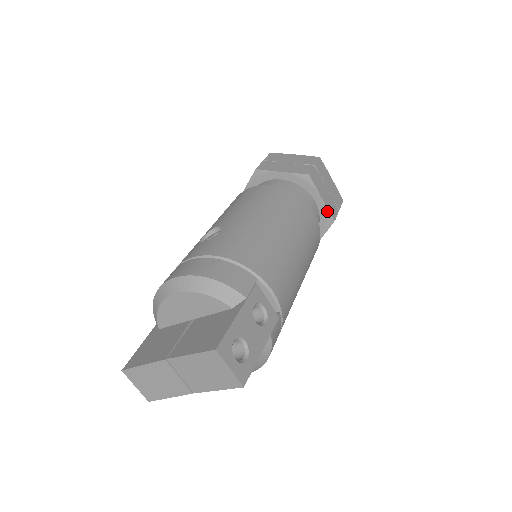
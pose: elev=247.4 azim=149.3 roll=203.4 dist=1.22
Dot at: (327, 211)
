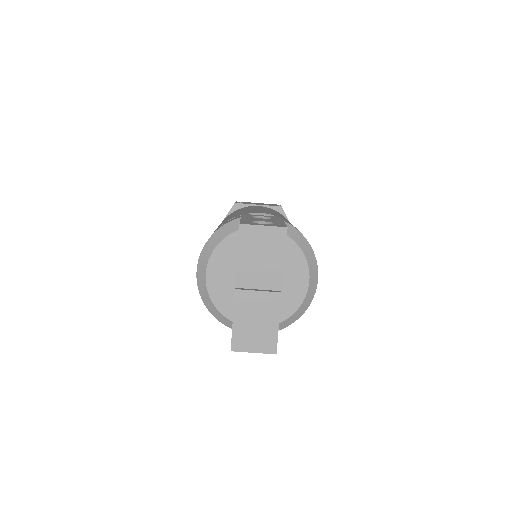
Dot at: (270, 207)
